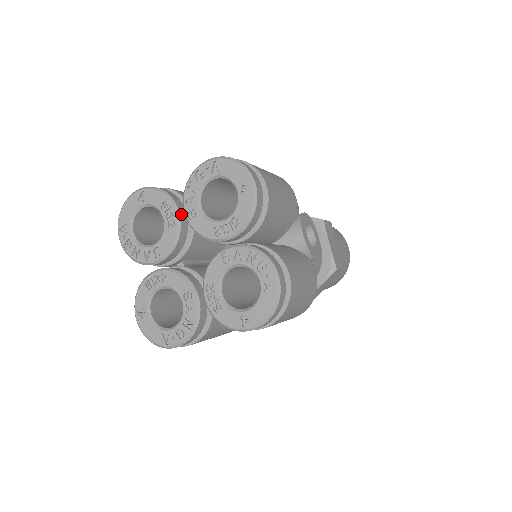
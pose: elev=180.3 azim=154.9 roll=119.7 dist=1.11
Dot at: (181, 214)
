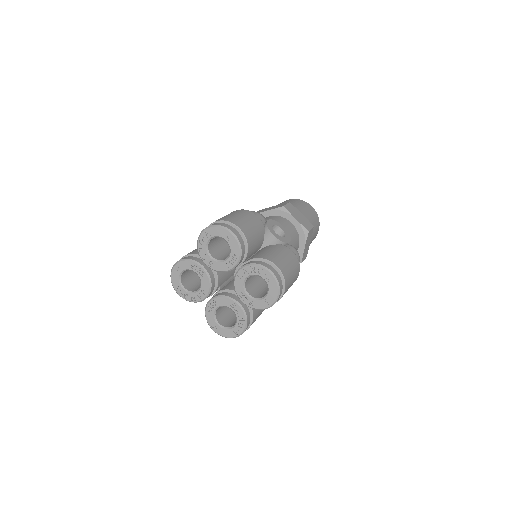
Dot at: (204, 266)
